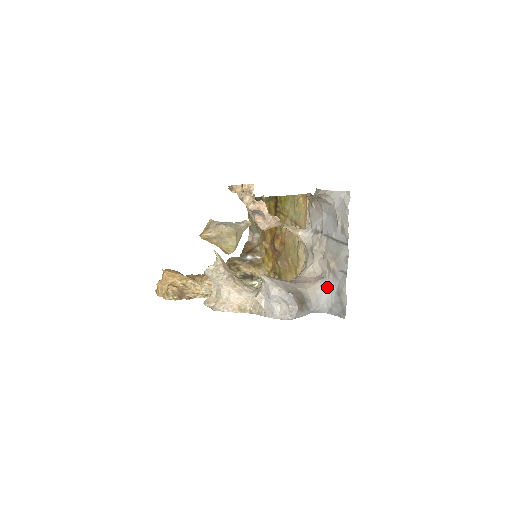
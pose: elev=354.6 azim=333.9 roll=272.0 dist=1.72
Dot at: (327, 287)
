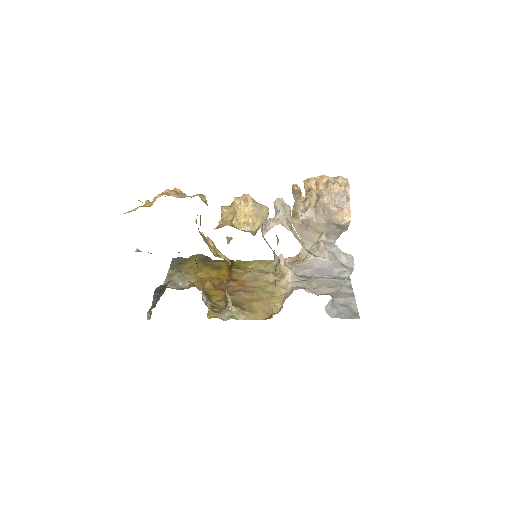
Dot at: (334, 298)
